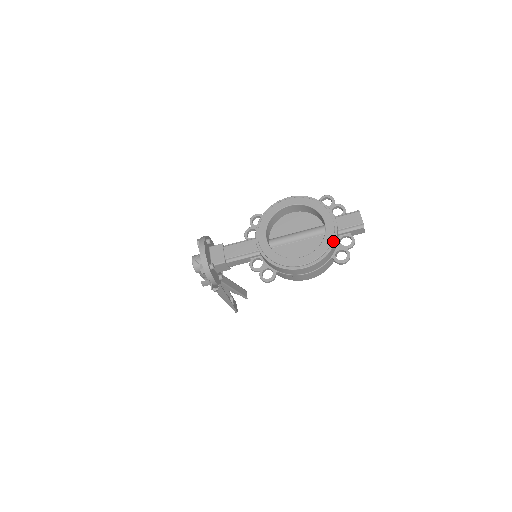
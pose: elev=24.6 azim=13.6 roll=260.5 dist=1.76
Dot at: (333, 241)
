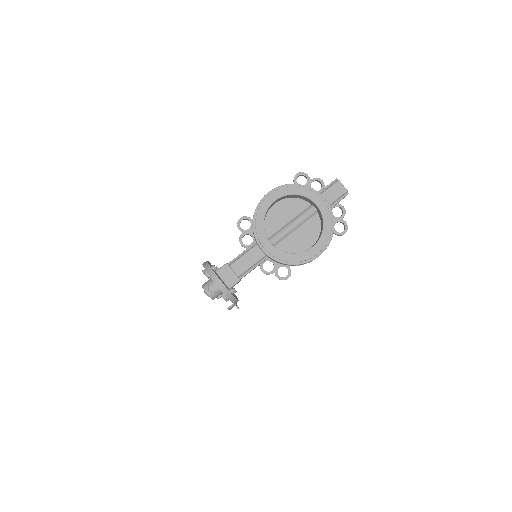
Dot at: (332, 220)
